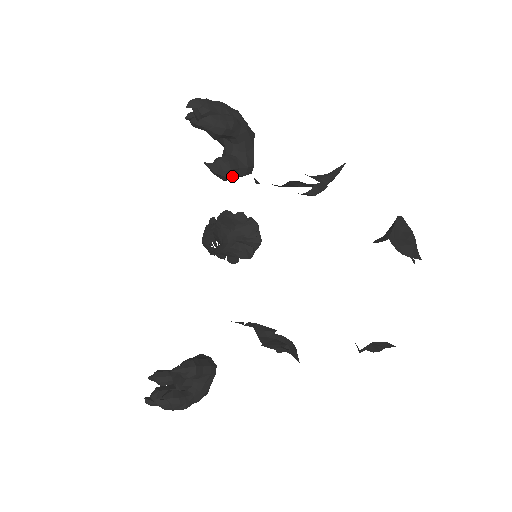
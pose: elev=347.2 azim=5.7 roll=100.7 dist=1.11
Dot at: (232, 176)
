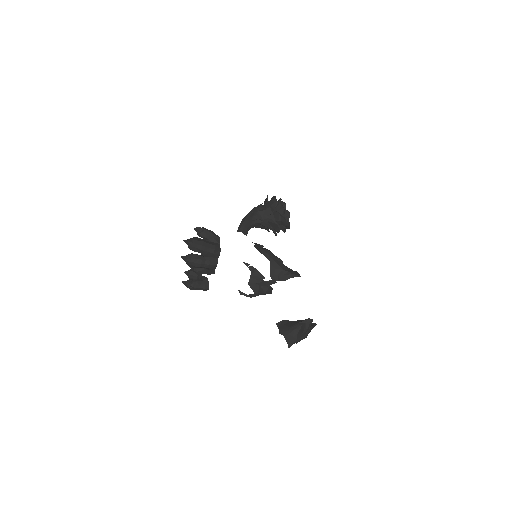
Dot at: (201, 273)
